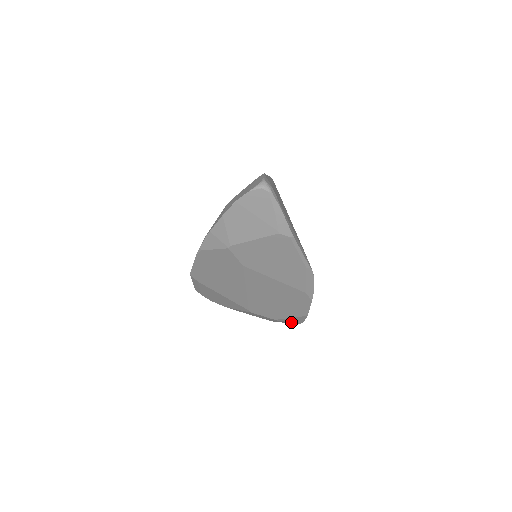
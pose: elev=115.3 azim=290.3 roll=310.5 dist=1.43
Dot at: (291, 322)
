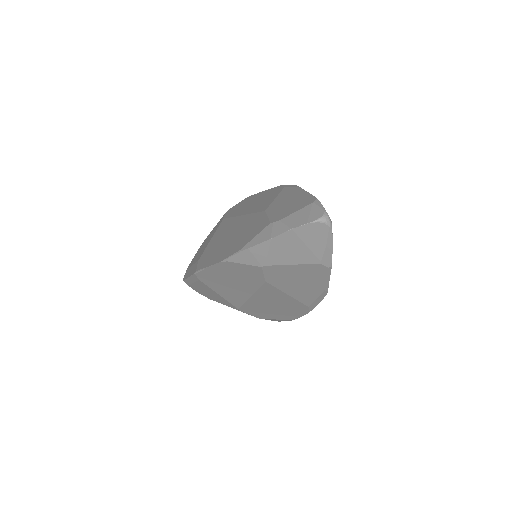
Dot at: (271, 320)
